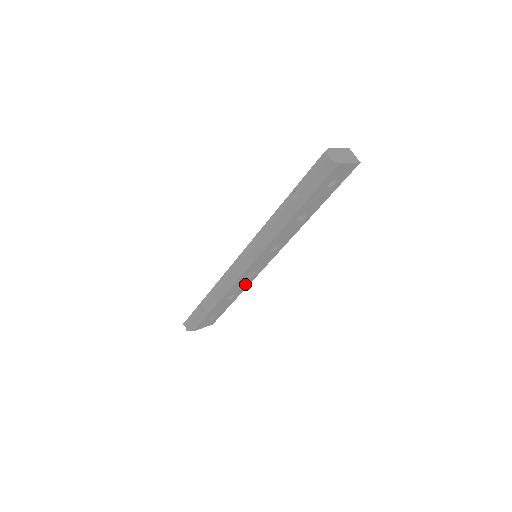
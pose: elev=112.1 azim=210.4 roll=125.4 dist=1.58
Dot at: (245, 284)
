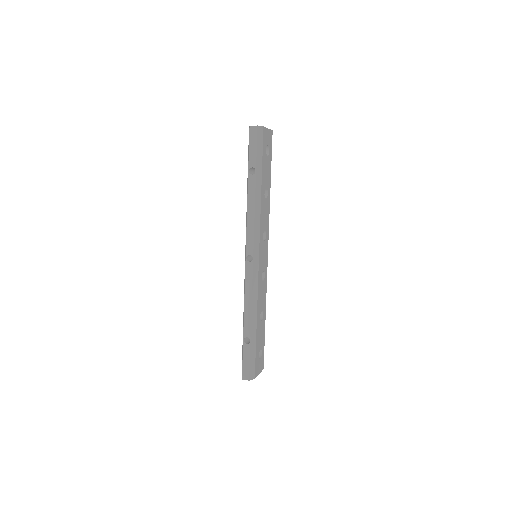
Dot at: (264, 294)
